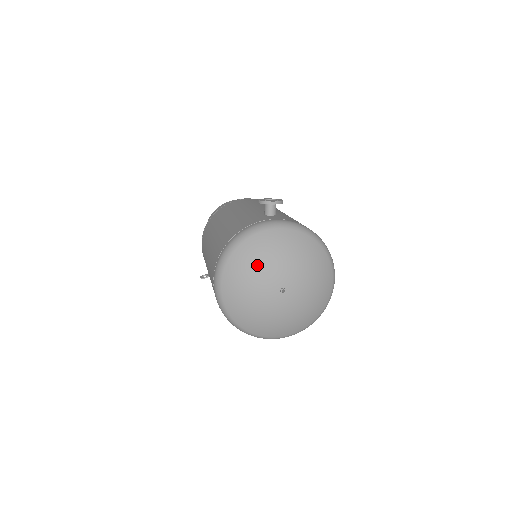
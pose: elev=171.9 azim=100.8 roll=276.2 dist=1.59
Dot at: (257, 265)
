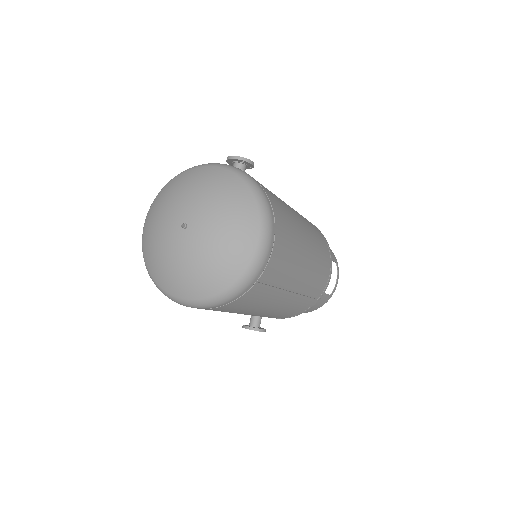
Dot at: (171, 197)
